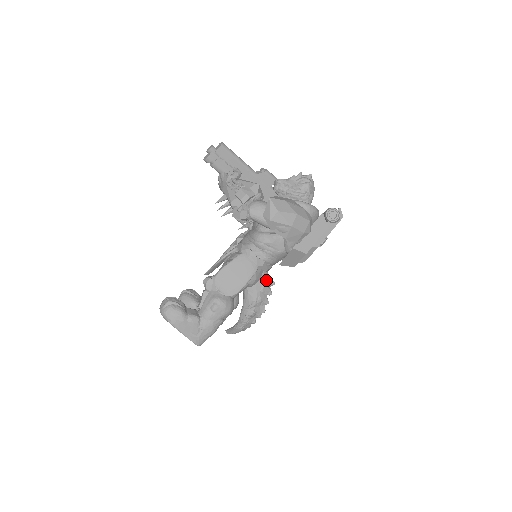
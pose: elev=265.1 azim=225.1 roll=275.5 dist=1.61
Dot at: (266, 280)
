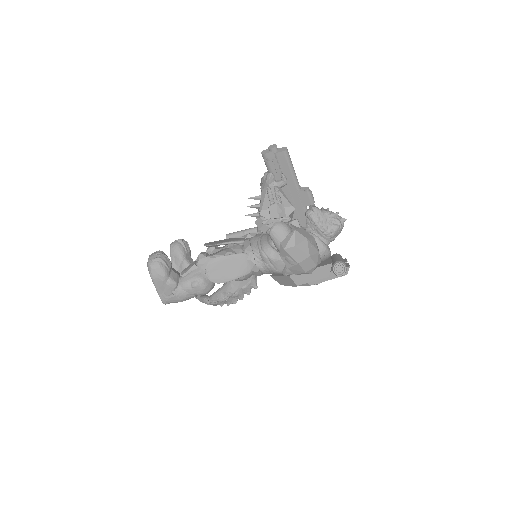
Dot at: (252, 282)
